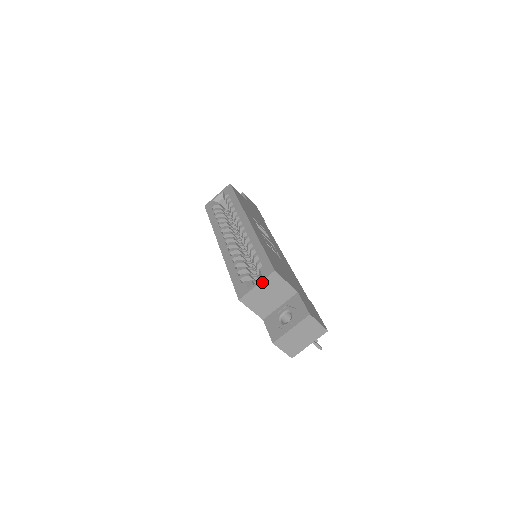
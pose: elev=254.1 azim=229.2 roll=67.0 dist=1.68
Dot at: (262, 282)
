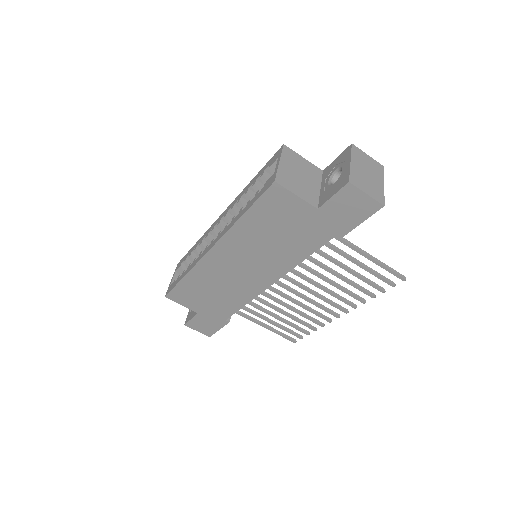
Dot at: (282, 158)
